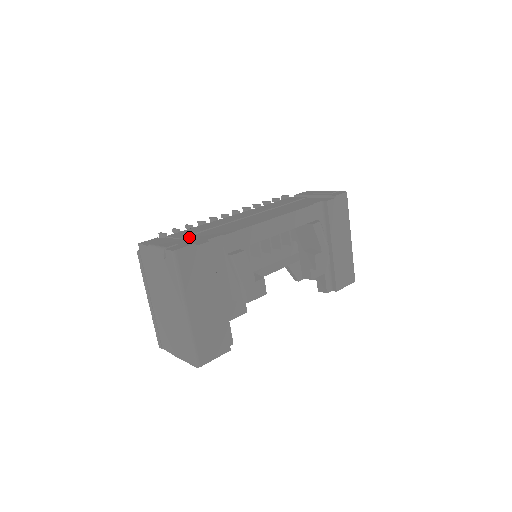
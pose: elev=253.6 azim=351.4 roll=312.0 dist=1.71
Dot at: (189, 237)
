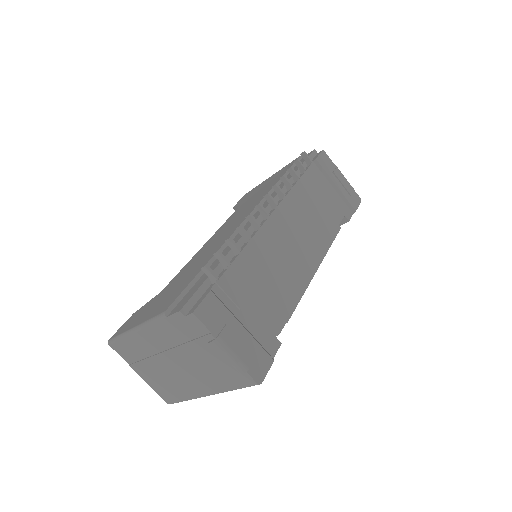
Dot at: (250, 306)
